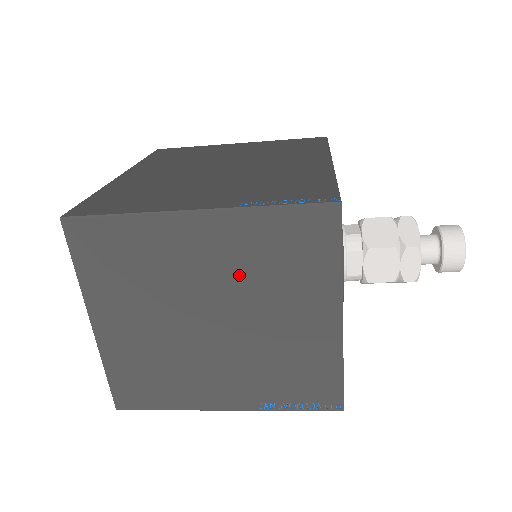
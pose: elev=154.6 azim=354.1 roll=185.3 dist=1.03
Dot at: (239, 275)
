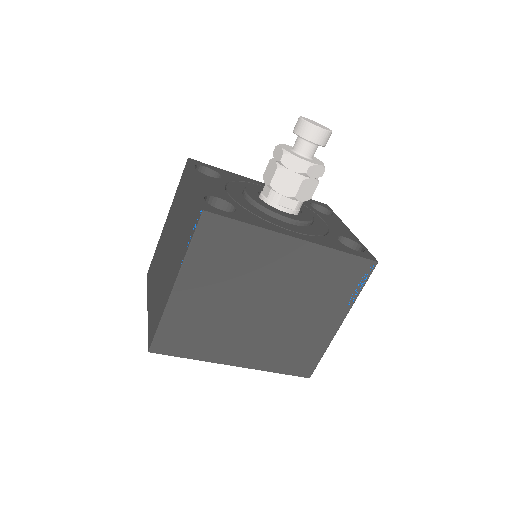
Dot at: (174, 219)
